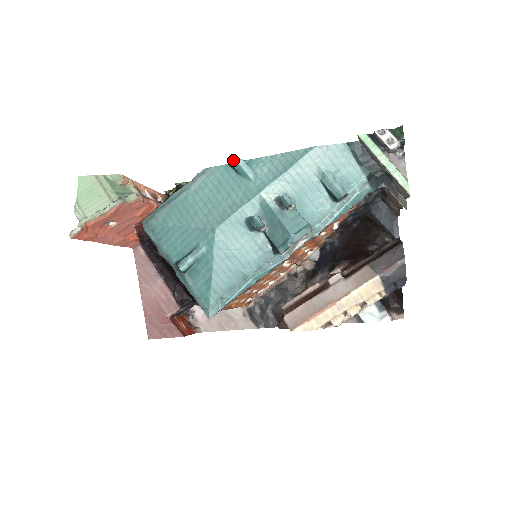
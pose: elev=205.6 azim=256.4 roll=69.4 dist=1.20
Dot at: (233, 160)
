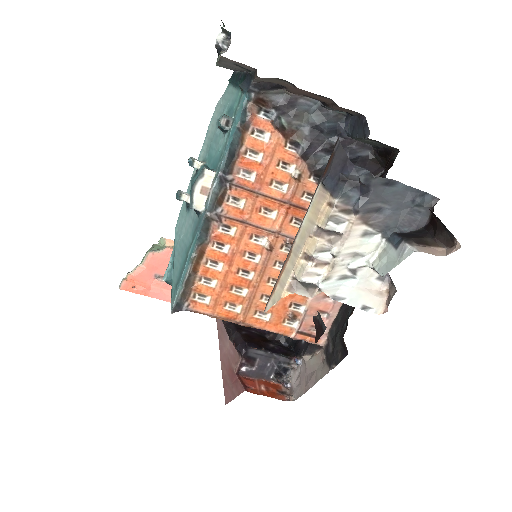
Dot at: occluded
